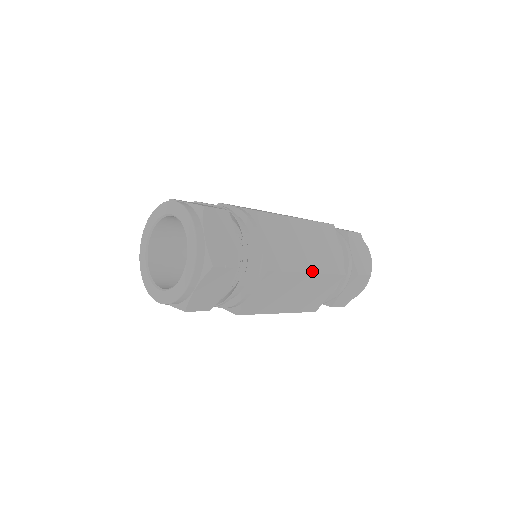
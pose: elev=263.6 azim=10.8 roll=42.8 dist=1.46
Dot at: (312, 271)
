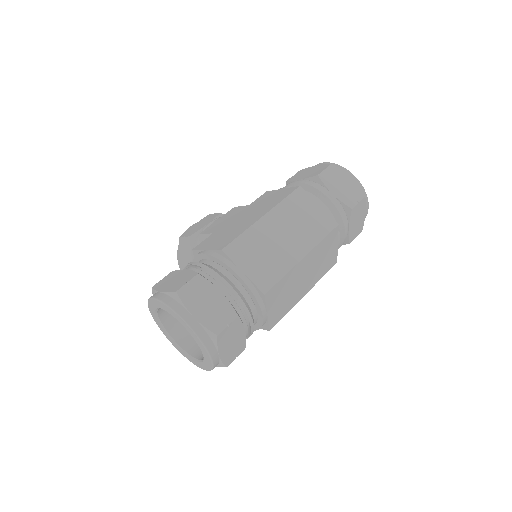
Dot at: (304, 254)
